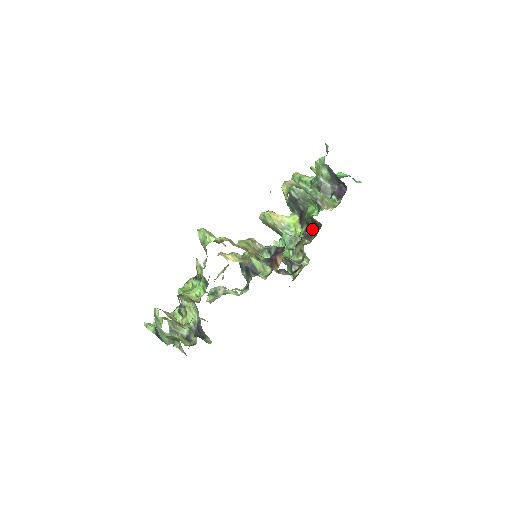
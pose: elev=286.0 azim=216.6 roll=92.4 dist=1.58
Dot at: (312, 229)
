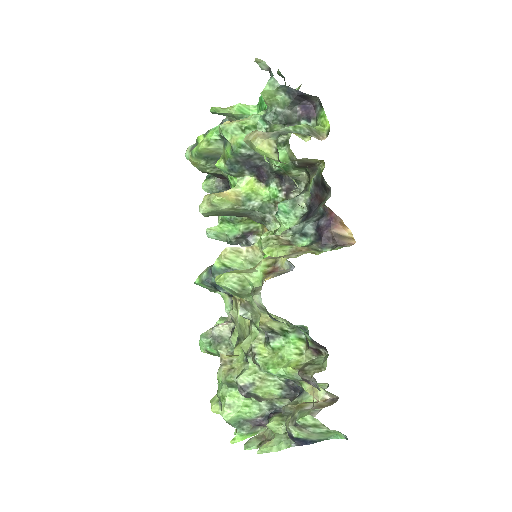
Dot at: (293, 177)
